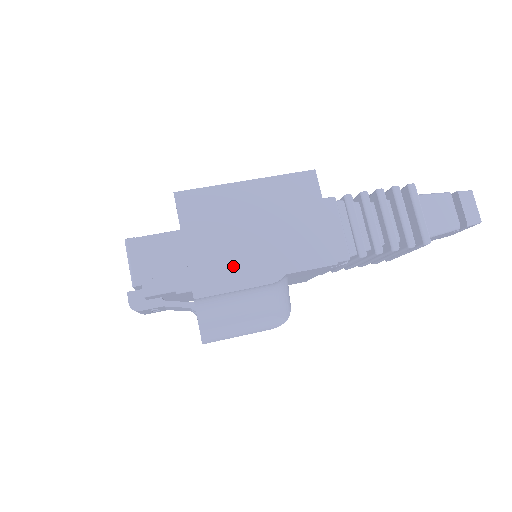
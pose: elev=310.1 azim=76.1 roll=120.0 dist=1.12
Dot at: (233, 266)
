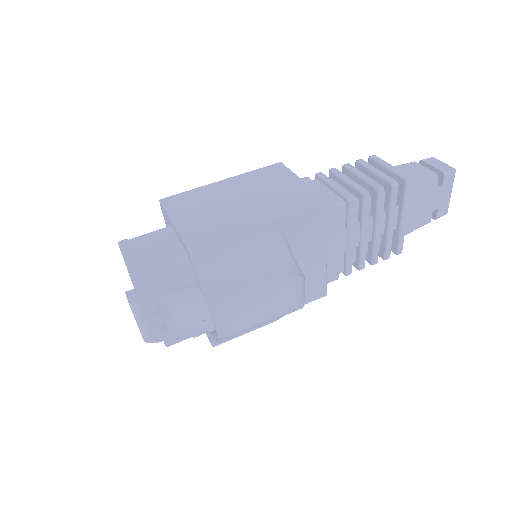
Dot at: (224, 225)
